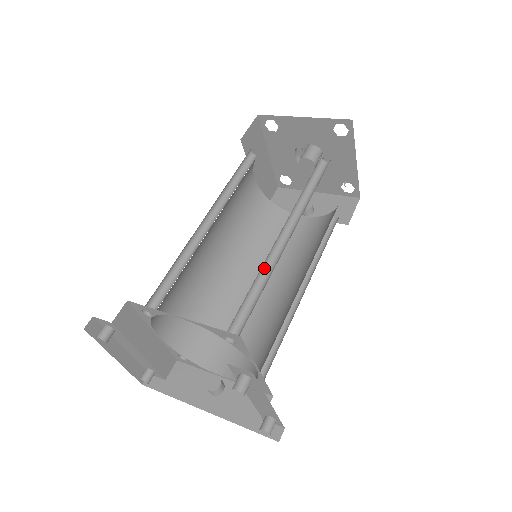
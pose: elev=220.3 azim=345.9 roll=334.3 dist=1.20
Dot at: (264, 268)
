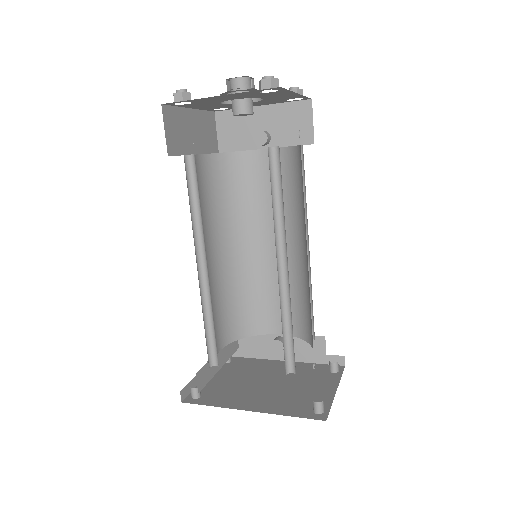
Dot at: (282, 304)
